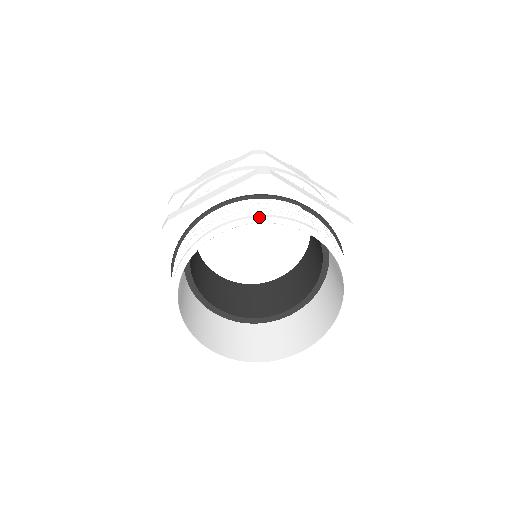
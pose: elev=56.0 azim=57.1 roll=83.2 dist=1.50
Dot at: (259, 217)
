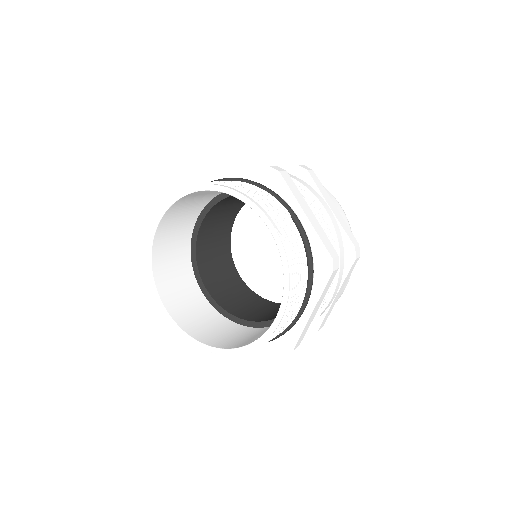
Dot at: (235, 190)
